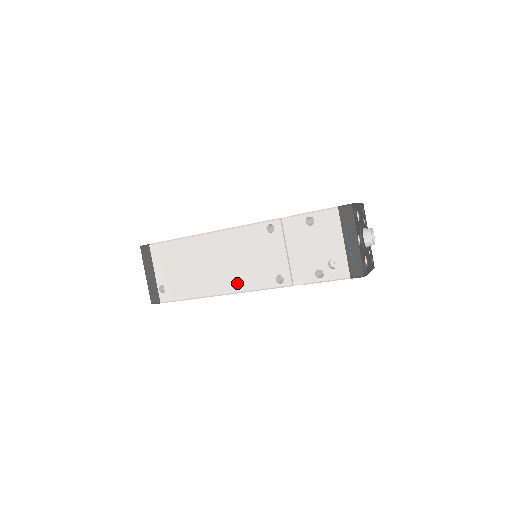
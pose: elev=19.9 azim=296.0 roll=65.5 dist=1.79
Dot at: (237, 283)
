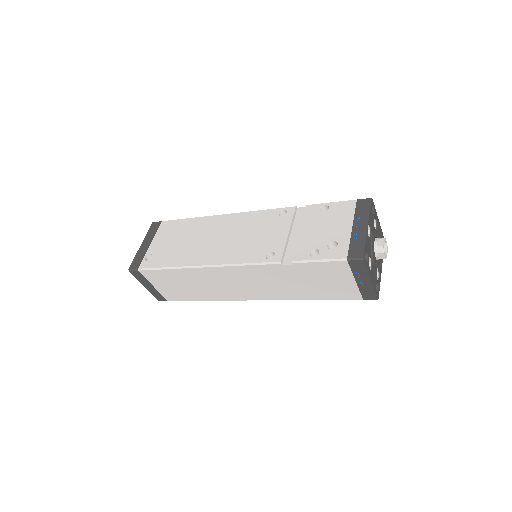
Dot at: (225, 256)
